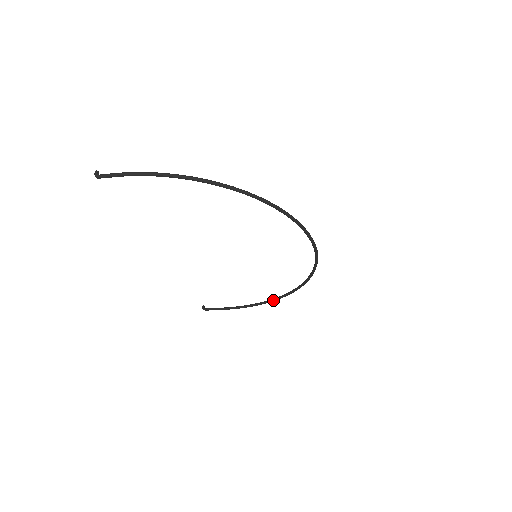
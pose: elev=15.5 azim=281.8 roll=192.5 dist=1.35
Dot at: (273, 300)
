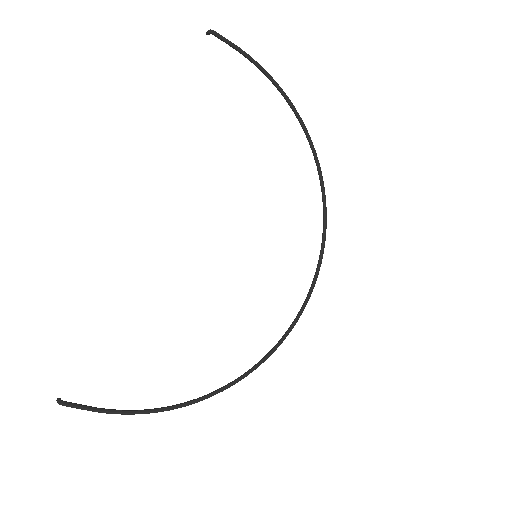
Dot at: (205, 396)
